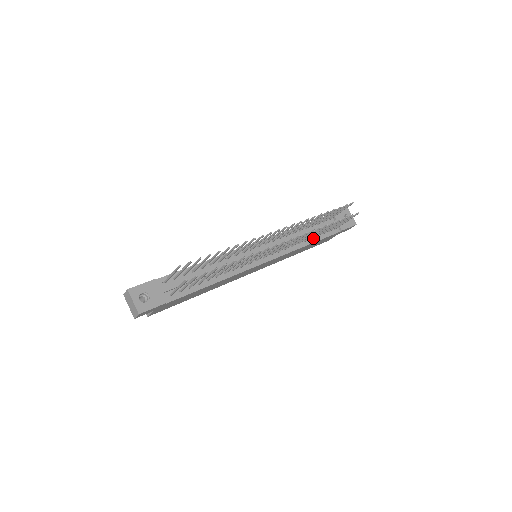
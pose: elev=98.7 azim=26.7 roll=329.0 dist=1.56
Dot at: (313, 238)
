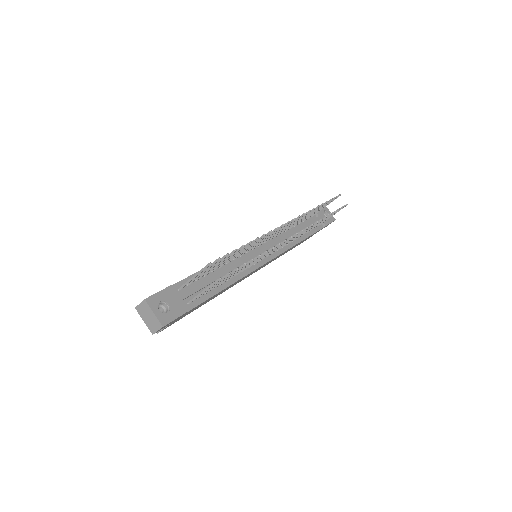
Dot at: (303, 234)
